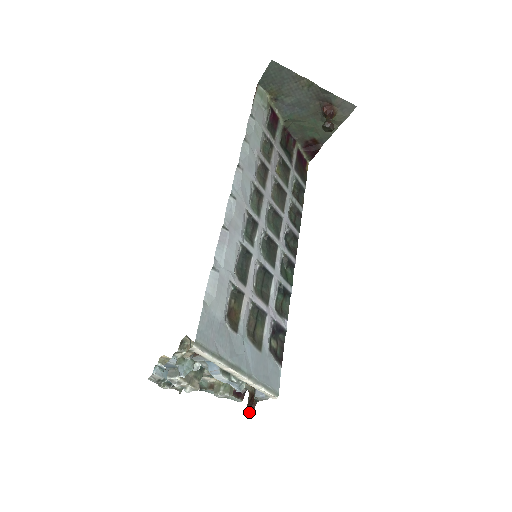
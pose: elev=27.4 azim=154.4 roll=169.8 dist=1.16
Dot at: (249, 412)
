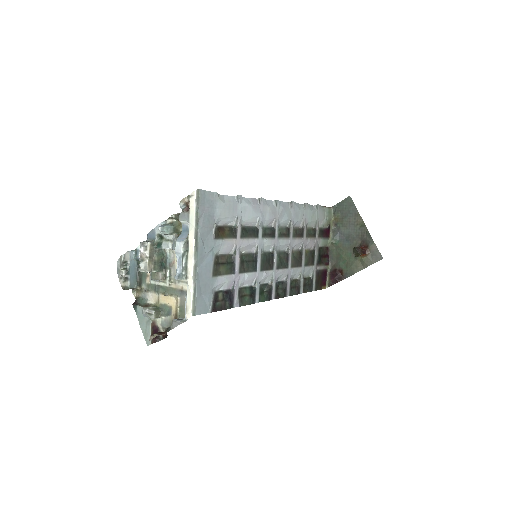
Dot at: (155, 333)
